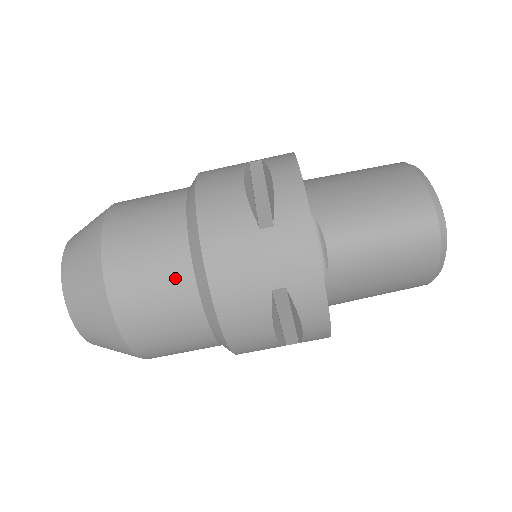
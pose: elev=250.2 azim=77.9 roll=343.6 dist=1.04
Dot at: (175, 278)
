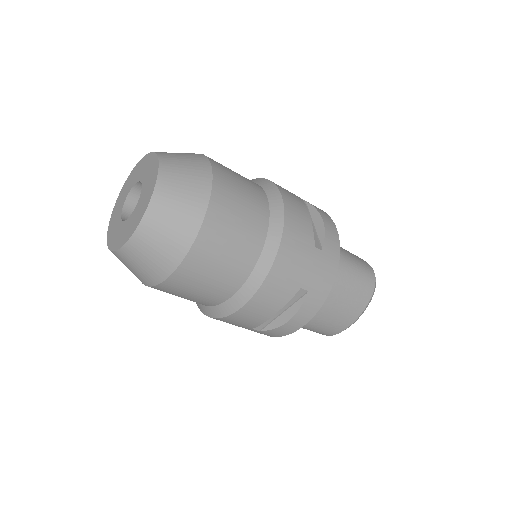
Dot at: occluded
